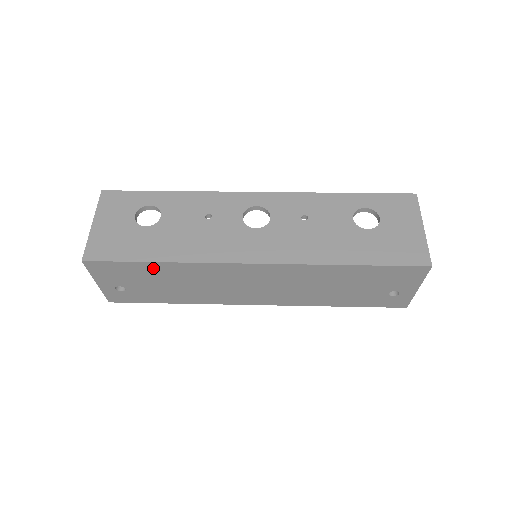
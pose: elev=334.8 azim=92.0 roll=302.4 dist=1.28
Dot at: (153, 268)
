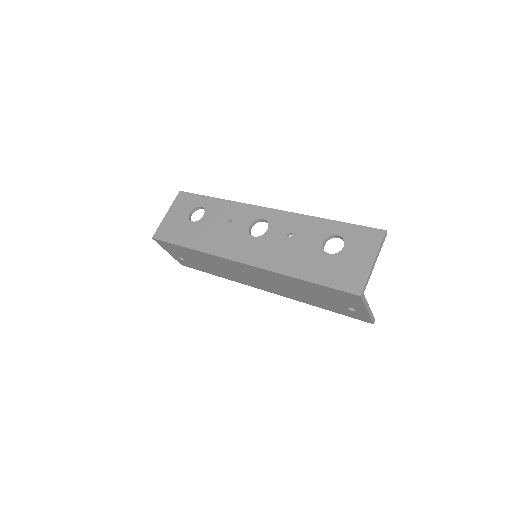
Dot at: (189, 251)
